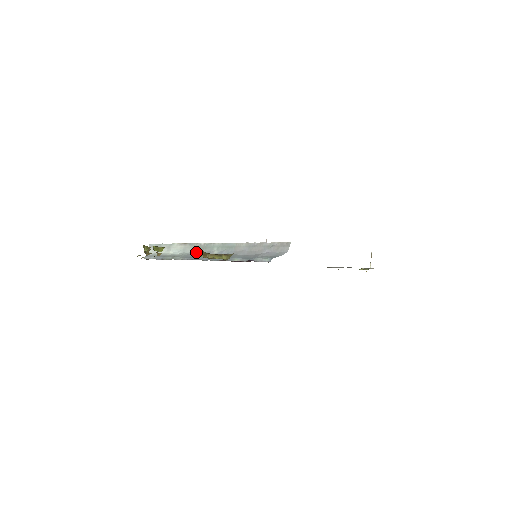
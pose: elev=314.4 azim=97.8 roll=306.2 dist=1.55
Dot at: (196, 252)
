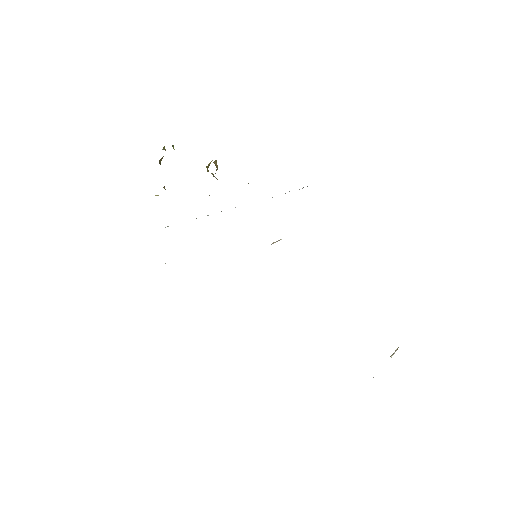
Dot at: occluded
